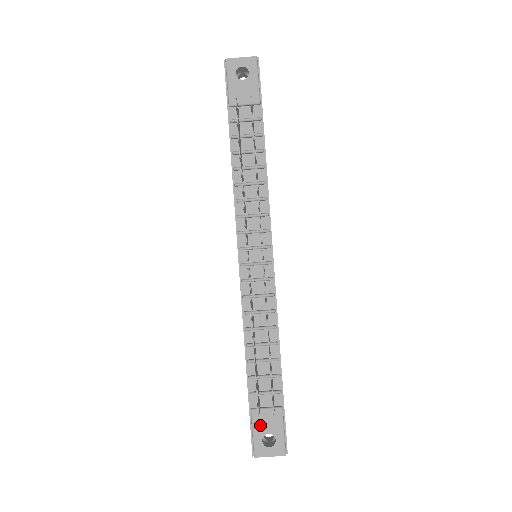
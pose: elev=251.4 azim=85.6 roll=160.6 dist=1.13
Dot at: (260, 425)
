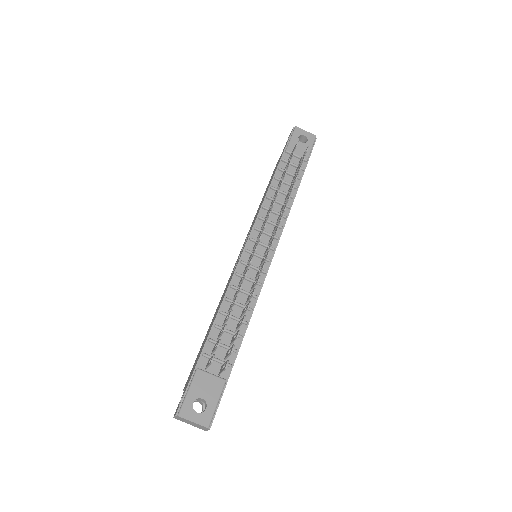
Dot at: (199, 386)
